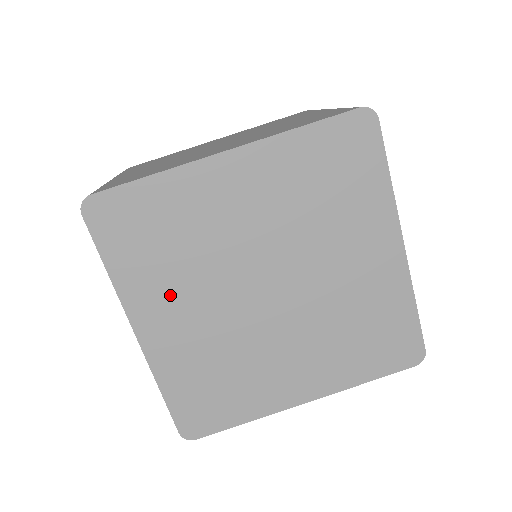
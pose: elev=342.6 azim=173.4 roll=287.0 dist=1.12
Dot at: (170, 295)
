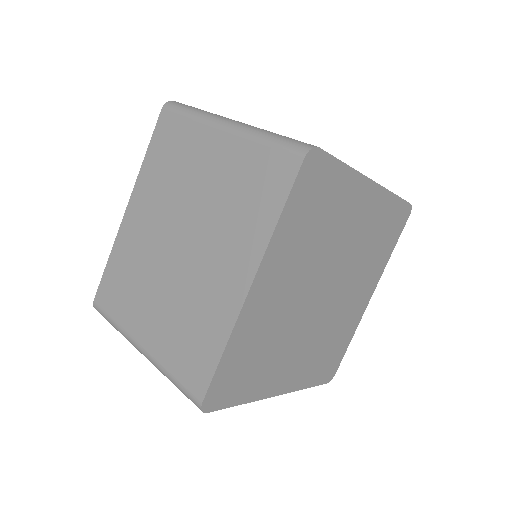
Dot at: (280, 365)
